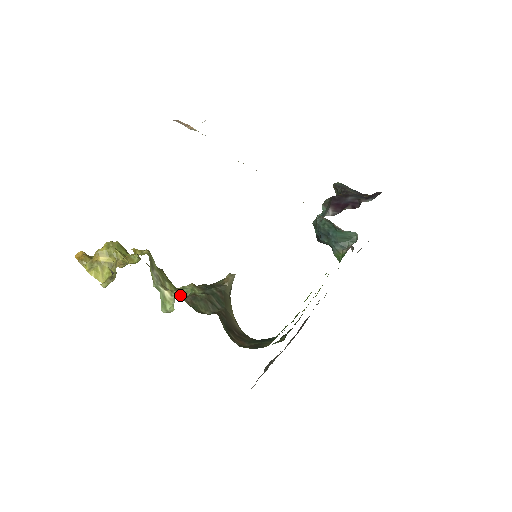
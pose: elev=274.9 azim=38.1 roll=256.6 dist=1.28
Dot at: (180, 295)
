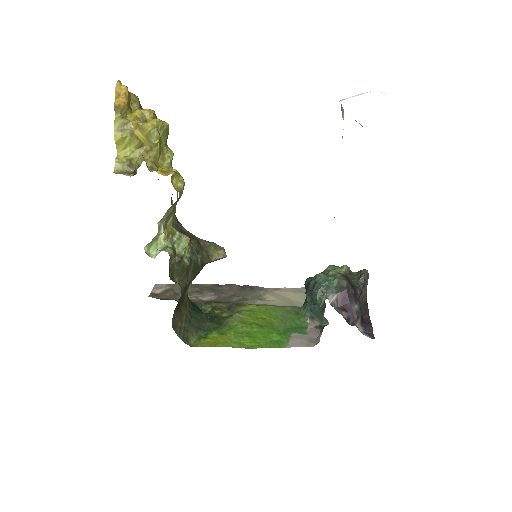
Dot at: (171, 252)
